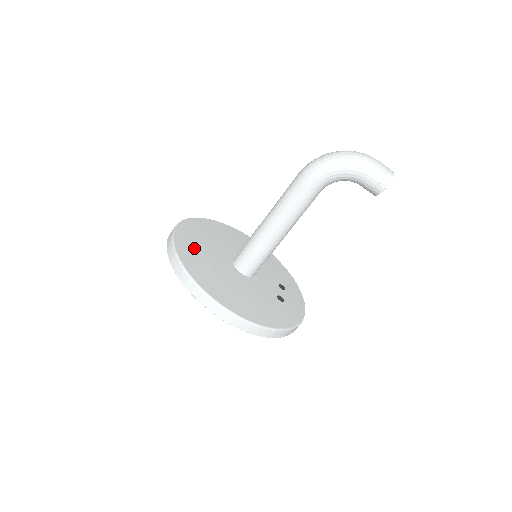
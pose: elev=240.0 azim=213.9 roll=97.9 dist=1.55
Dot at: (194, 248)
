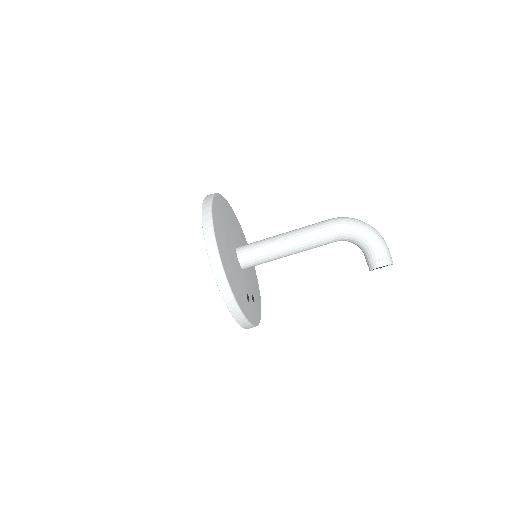
Dot at: (223, 212)
